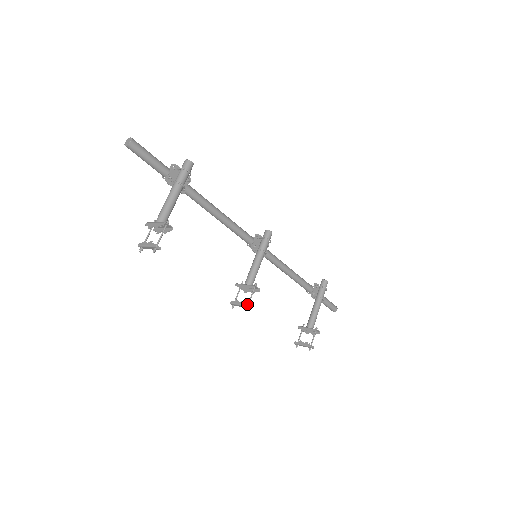
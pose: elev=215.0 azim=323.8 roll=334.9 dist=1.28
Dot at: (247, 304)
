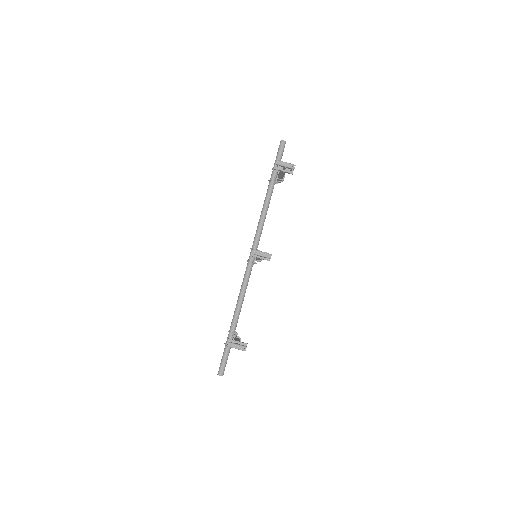
Dot at: (271, 254)
